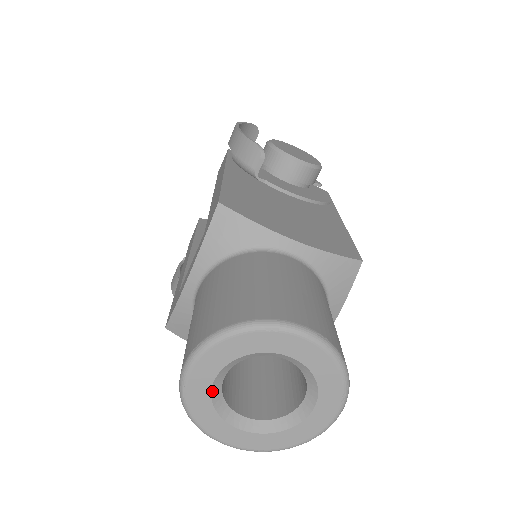
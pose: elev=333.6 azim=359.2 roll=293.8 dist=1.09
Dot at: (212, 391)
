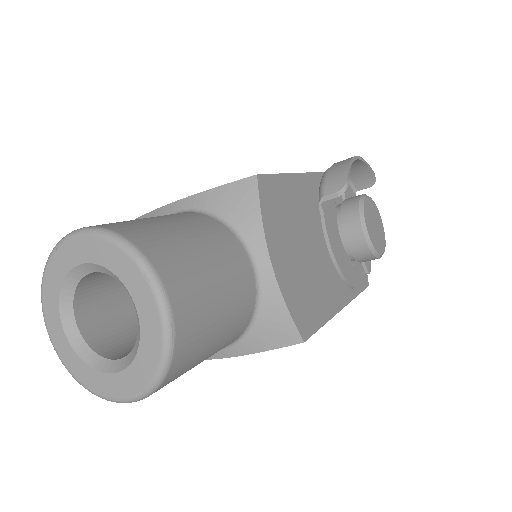
Dot at: (72, 271)
